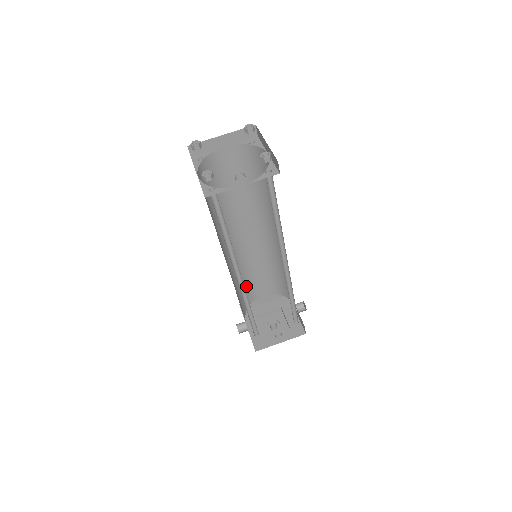
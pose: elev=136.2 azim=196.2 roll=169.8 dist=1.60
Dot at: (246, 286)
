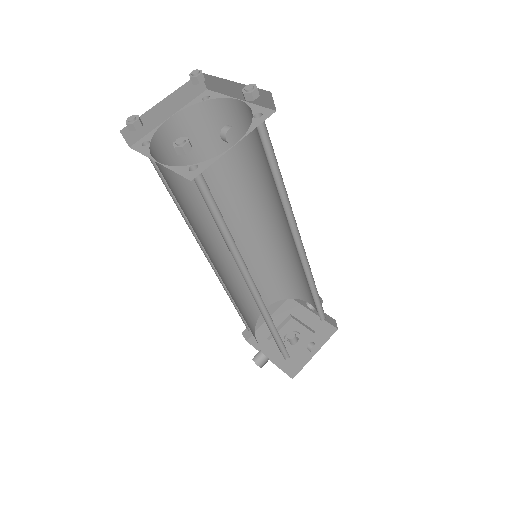
Dot at: (245, 306)
